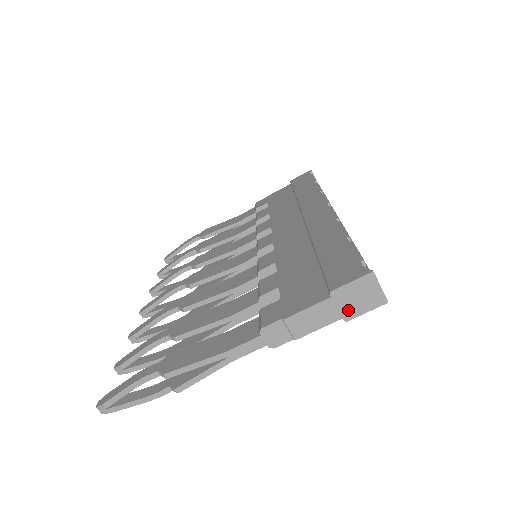
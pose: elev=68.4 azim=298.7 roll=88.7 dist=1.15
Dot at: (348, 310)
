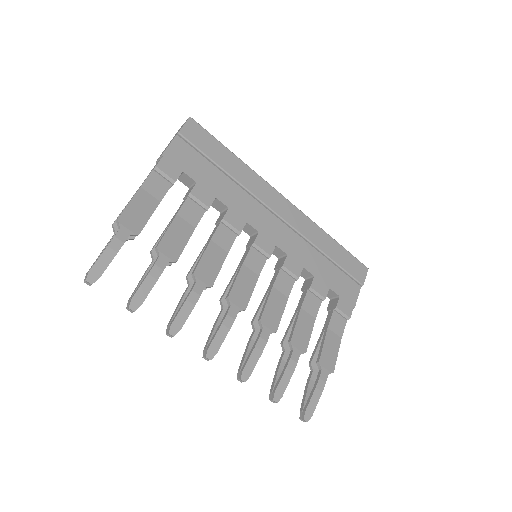
Dot at: occluded
